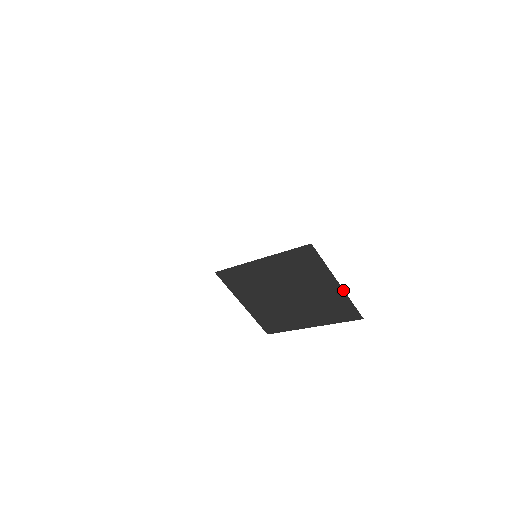
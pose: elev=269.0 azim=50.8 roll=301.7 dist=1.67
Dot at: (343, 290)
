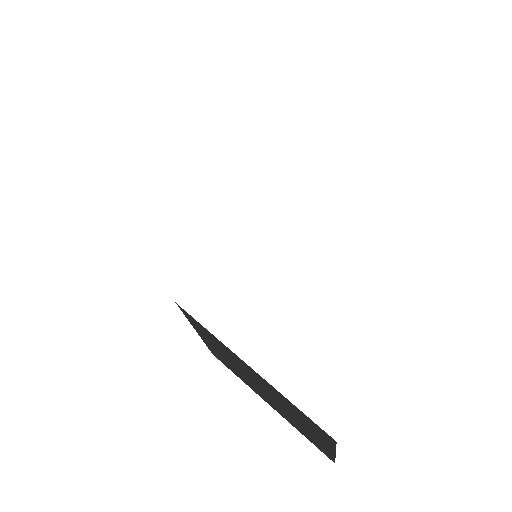
Dot at: (335, 455)
